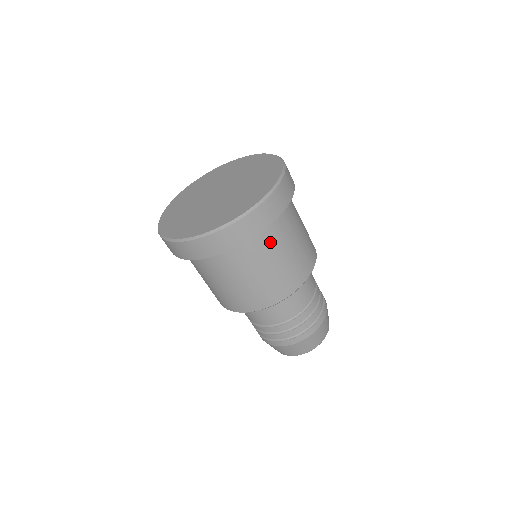
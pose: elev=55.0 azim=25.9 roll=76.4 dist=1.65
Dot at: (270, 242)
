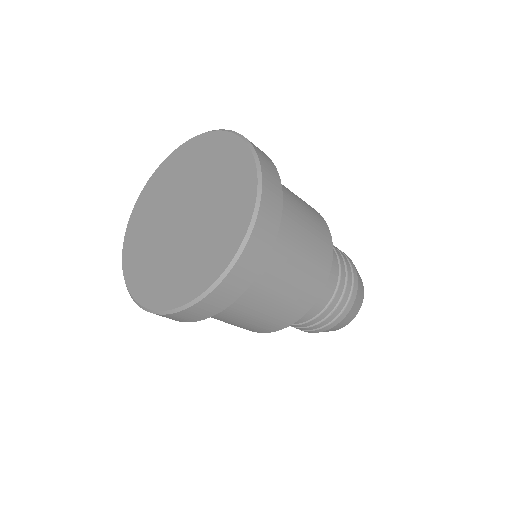
Dot at: (286, 233)
